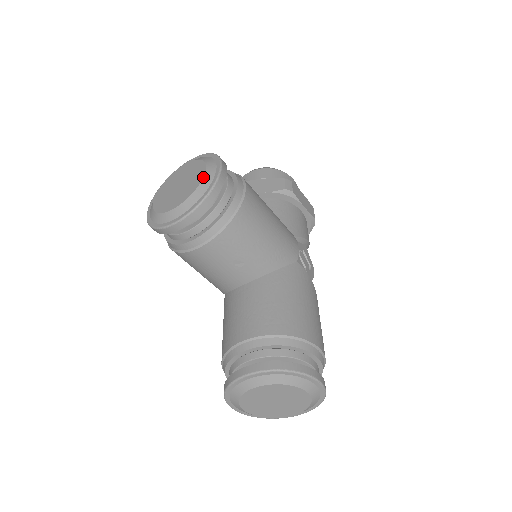
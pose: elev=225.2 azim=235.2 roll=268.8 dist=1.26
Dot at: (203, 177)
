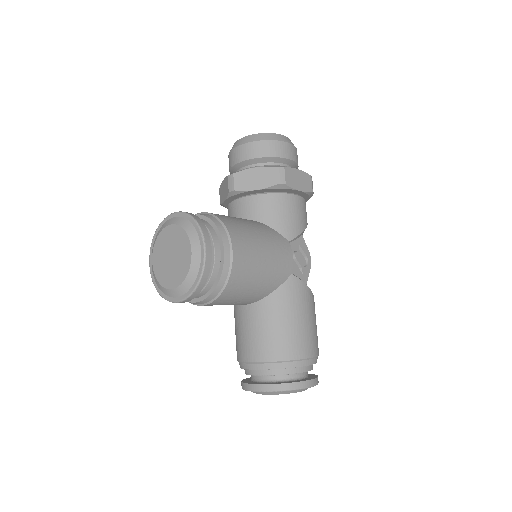
Dot at: (190, 263)
